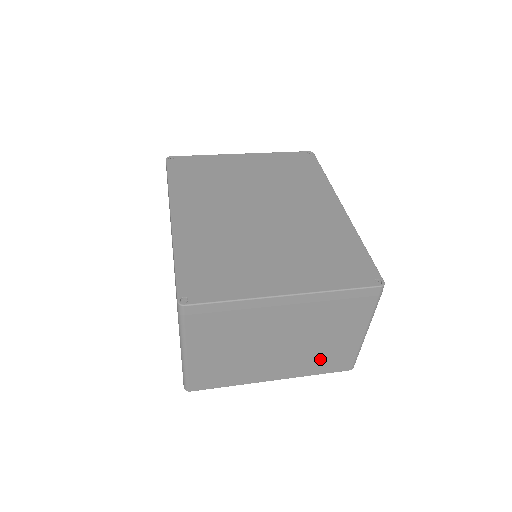
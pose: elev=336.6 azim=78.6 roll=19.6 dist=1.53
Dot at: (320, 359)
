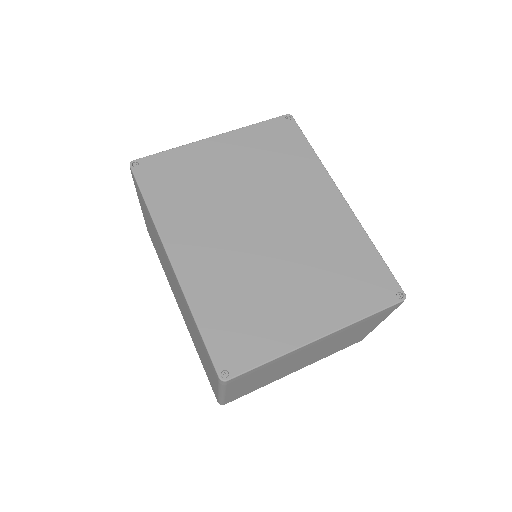
Dot at: (338, 348)
